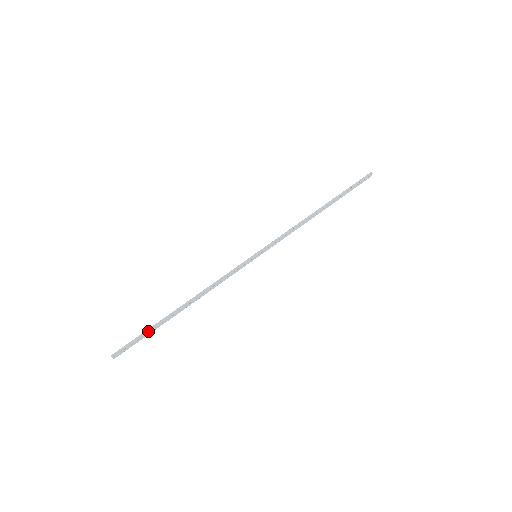
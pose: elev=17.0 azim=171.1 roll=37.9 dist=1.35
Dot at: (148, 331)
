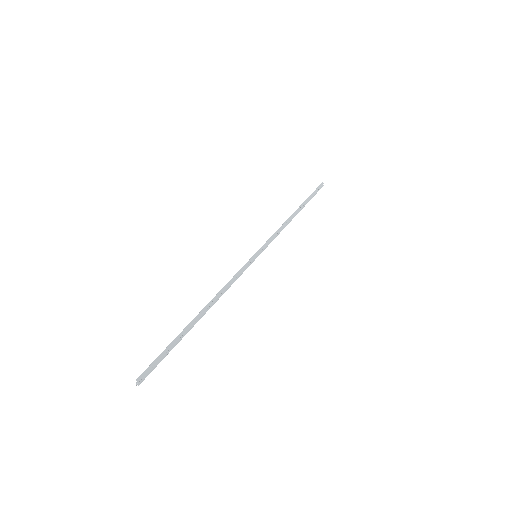
Dot at: (173, 344)
